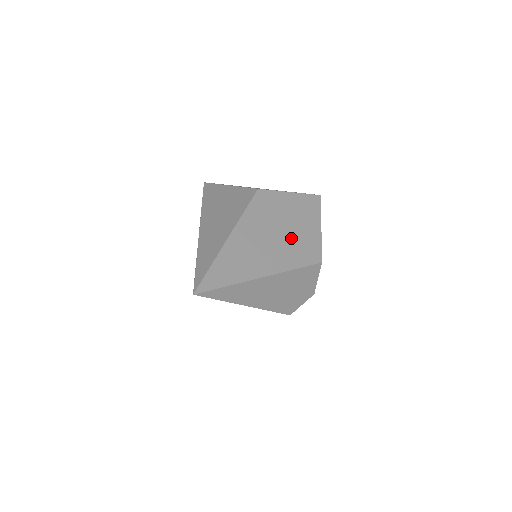
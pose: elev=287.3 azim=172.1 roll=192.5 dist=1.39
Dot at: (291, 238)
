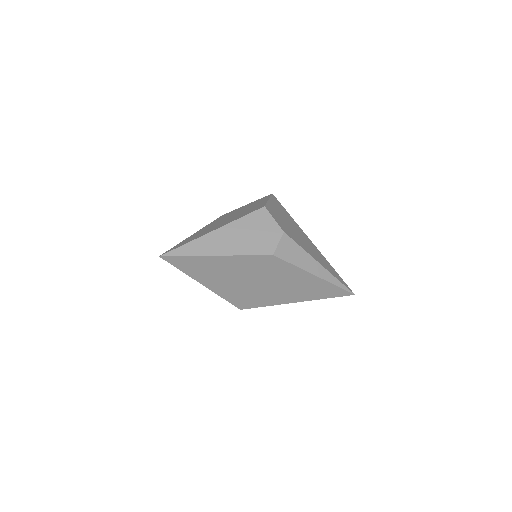
Dot at: (241, 213)
